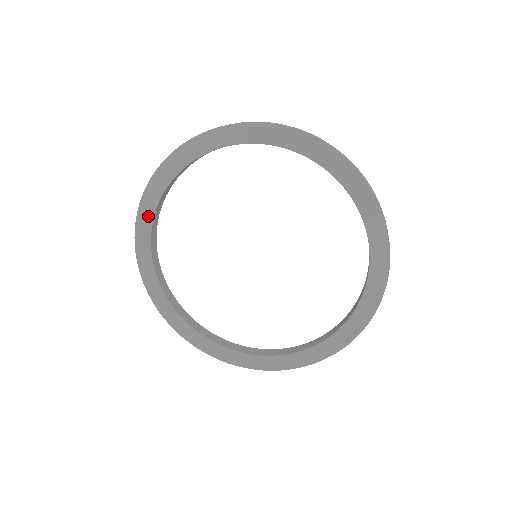
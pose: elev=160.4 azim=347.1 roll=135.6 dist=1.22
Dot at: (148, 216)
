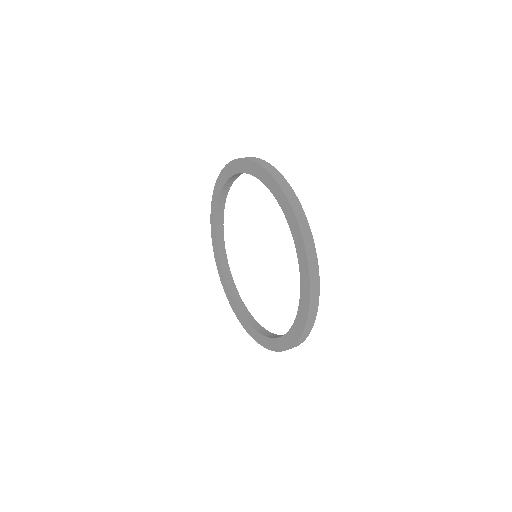
Dot at: (217, 197)
